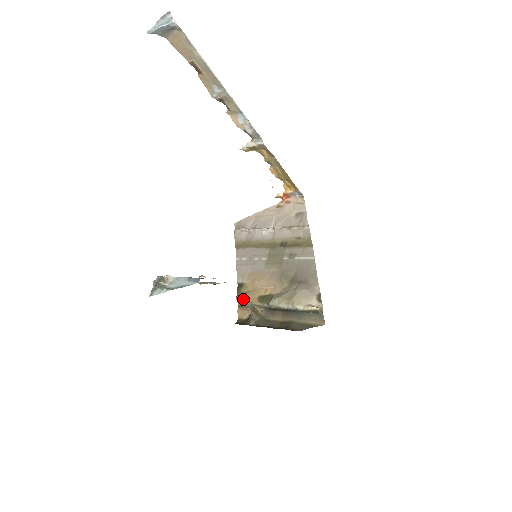
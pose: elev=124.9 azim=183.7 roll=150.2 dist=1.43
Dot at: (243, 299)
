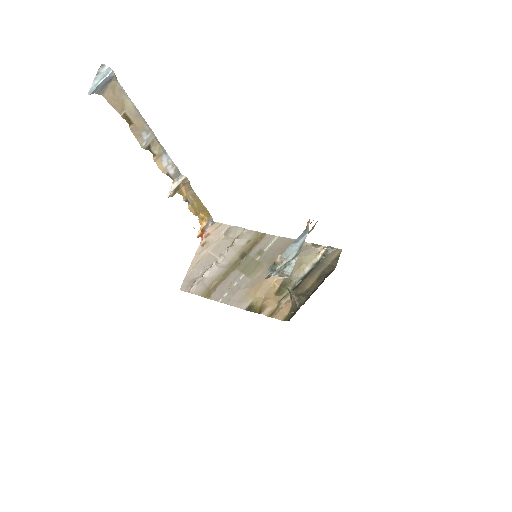
Dot at: (267, 309)
